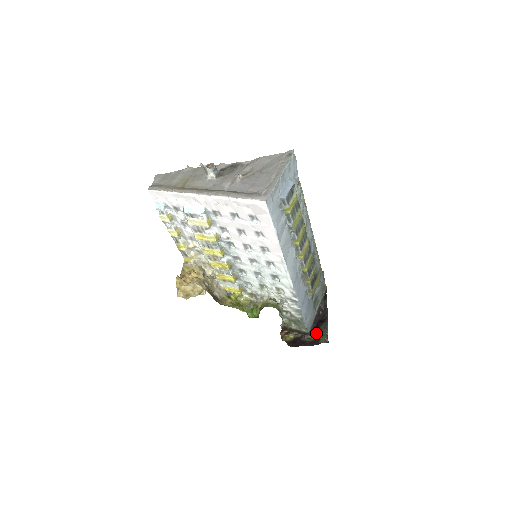
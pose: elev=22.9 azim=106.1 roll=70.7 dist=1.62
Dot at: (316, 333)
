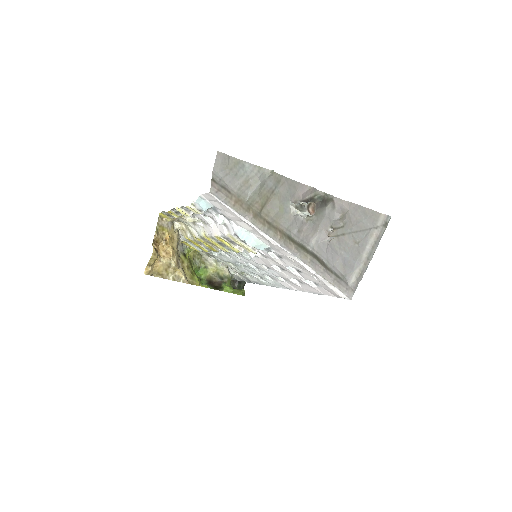
Dot at: (234, 282)
